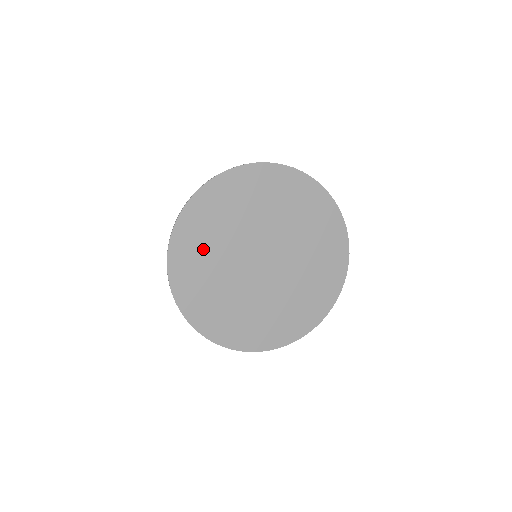
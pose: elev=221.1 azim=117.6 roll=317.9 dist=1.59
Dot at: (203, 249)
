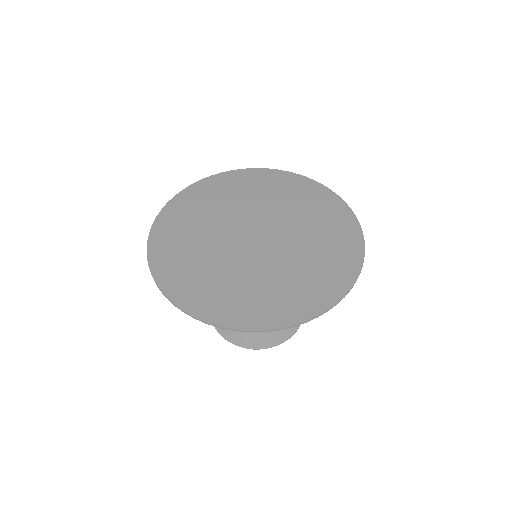
Dot at: (184, 245)
